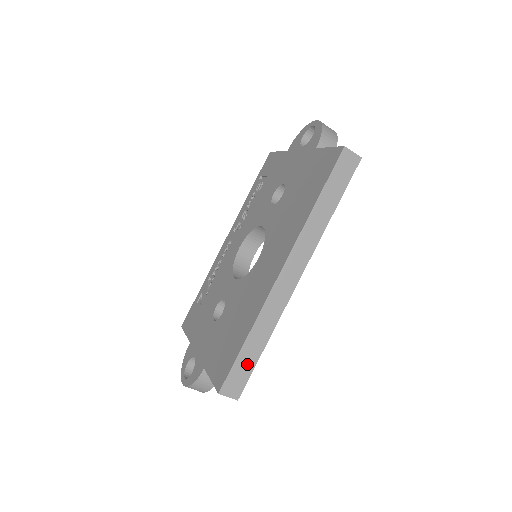
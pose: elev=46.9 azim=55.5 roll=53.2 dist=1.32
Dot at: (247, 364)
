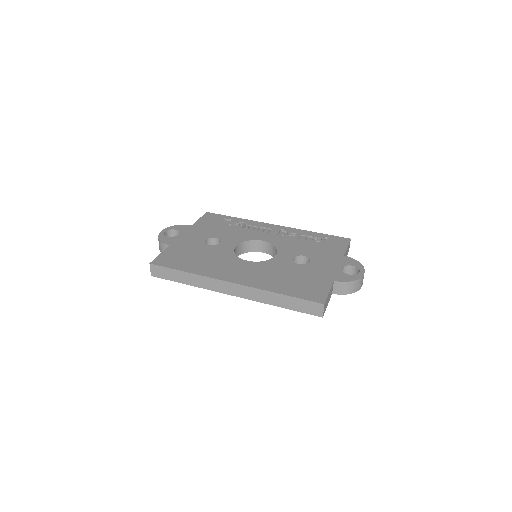
Dot at: (172, 276)
